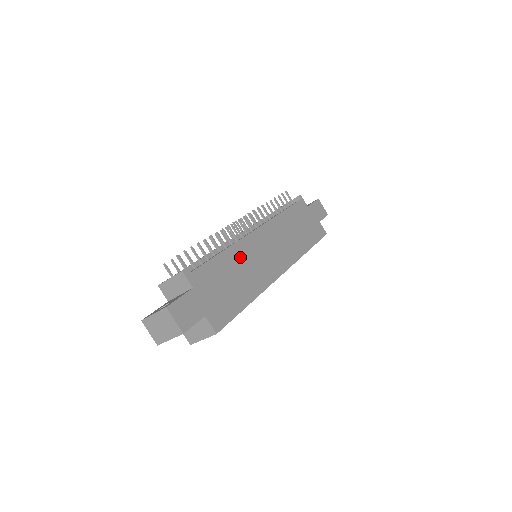
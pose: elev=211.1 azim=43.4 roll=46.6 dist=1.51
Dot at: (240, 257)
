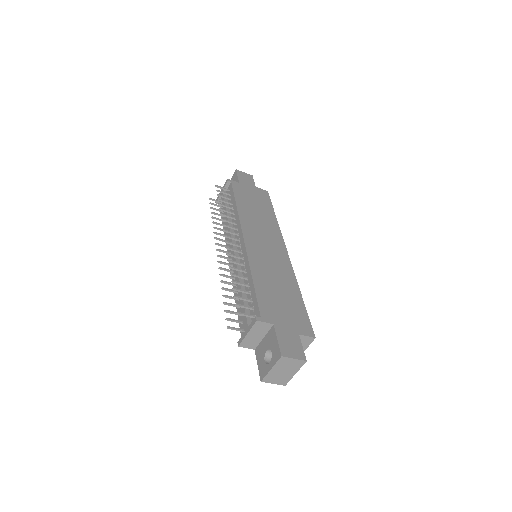
Dot at: (262, 269)
